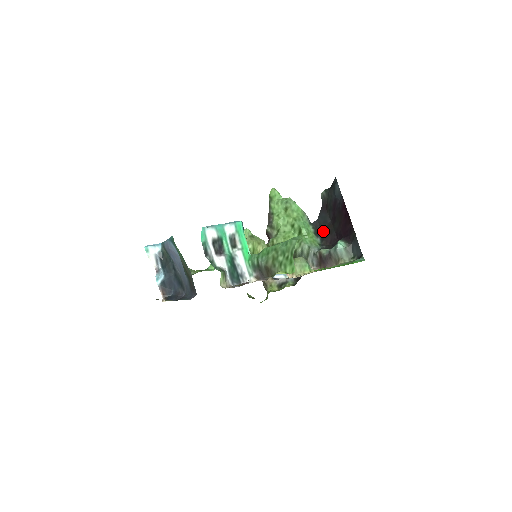
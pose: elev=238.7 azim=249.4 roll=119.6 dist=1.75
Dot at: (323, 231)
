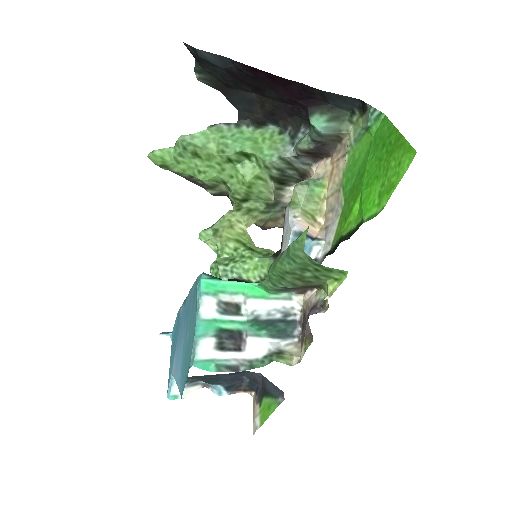
Dot at: (263, 114)
